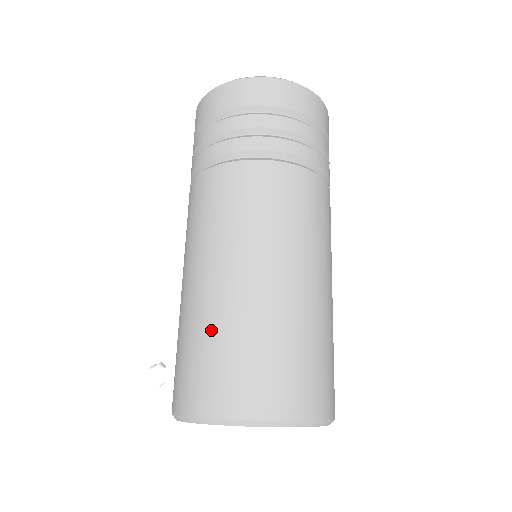
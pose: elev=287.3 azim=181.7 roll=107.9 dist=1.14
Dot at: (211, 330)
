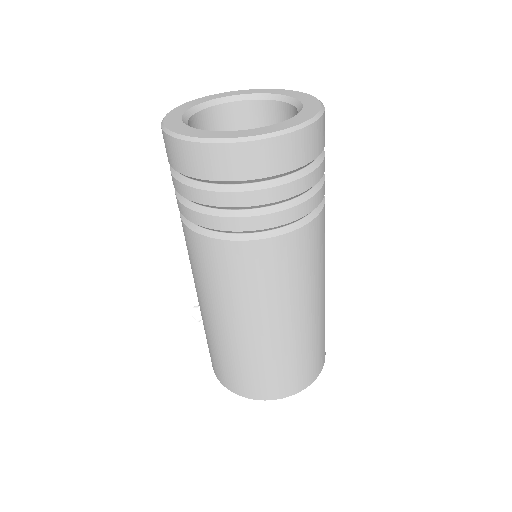
Dot at: (222, 351)
